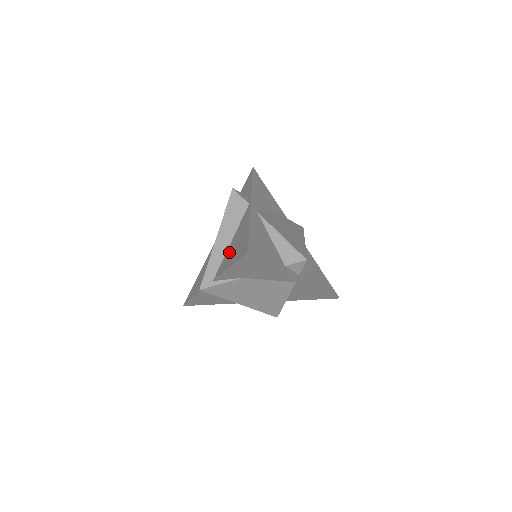
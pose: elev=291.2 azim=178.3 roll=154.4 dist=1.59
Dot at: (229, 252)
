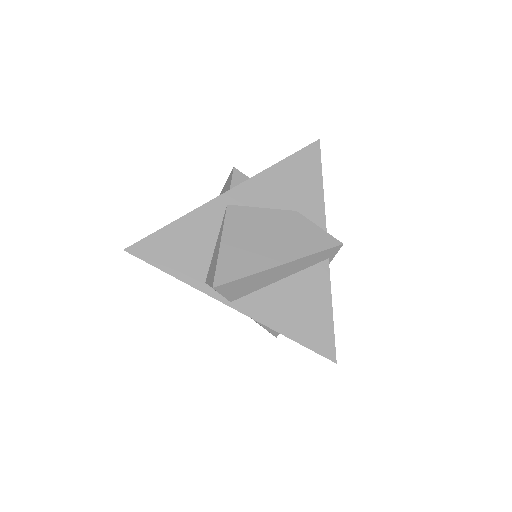
Dot at: occluded
